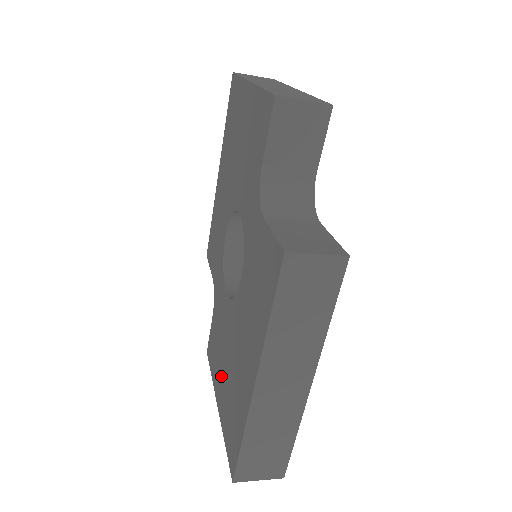
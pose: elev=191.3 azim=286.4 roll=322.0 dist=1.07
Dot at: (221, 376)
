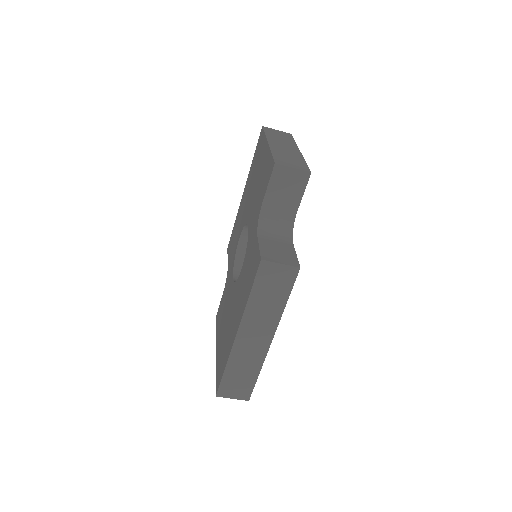
Dot at: (221, 332)
